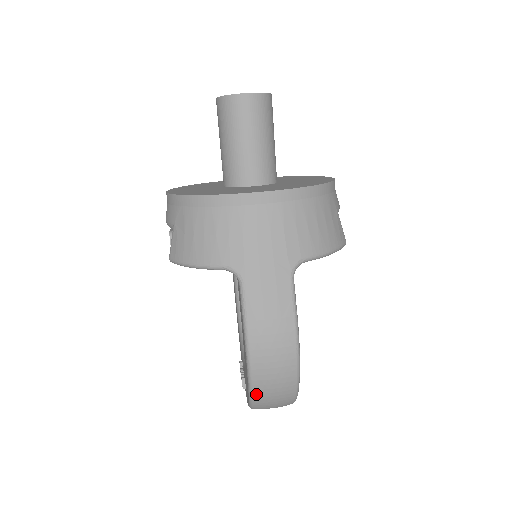
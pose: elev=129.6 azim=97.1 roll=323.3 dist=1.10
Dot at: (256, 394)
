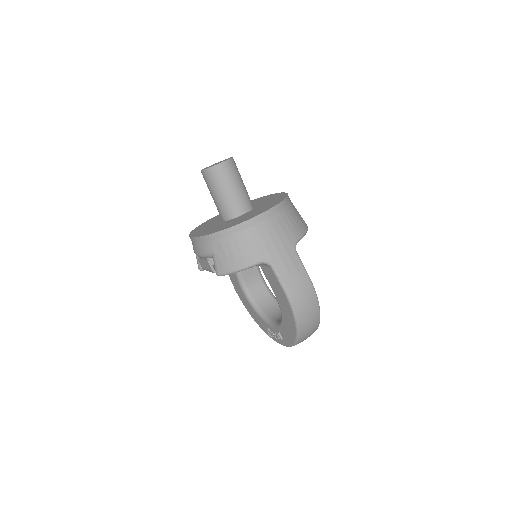
Dot at: (301, 328)
